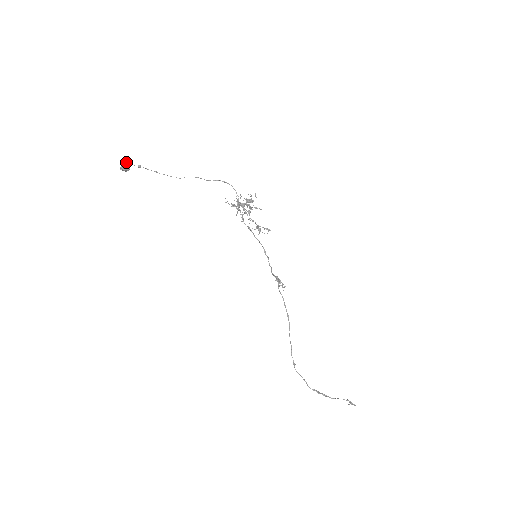
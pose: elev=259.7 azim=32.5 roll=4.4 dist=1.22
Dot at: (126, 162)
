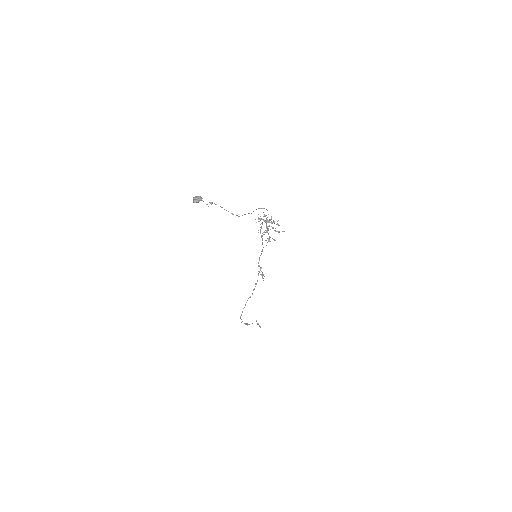
Dot at: (202, 200)
